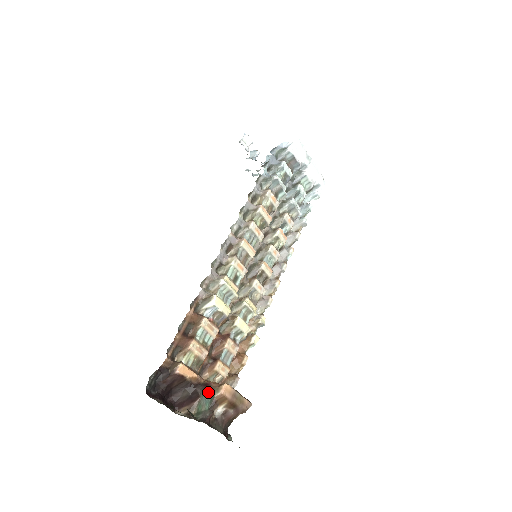
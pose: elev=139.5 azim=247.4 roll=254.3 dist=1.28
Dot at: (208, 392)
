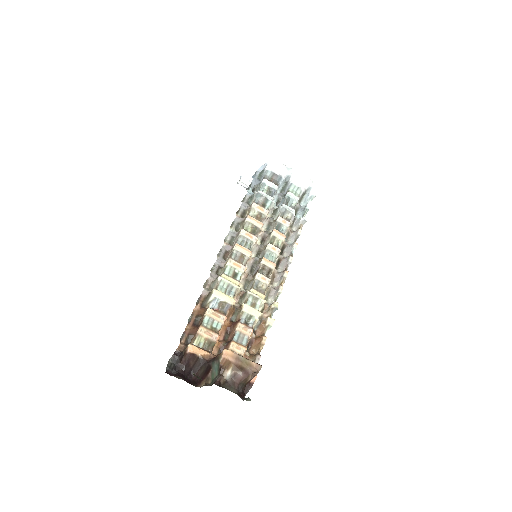
Dot at: (215, 361)
